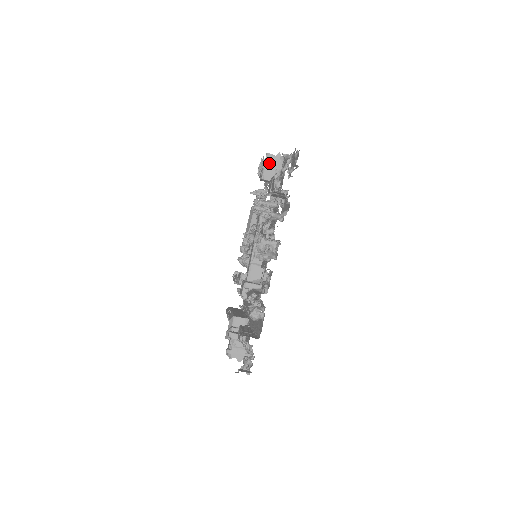
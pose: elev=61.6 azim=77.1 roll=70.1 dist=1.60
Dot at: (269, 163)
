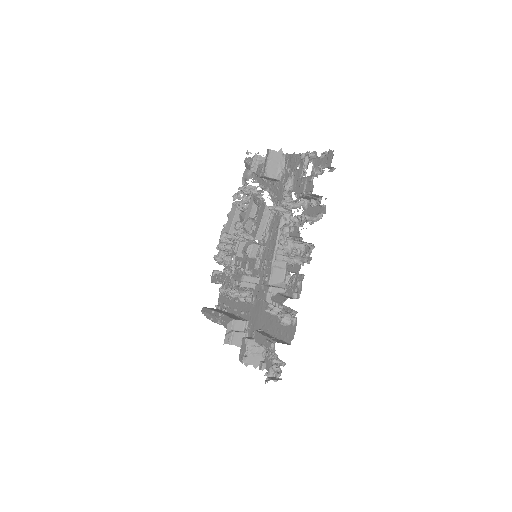
Dot at: (272, 160)
